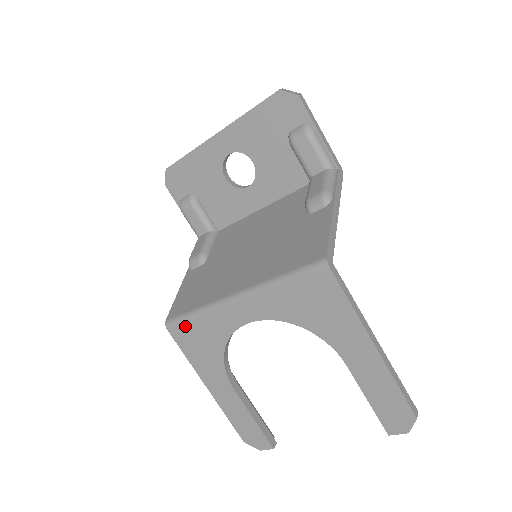
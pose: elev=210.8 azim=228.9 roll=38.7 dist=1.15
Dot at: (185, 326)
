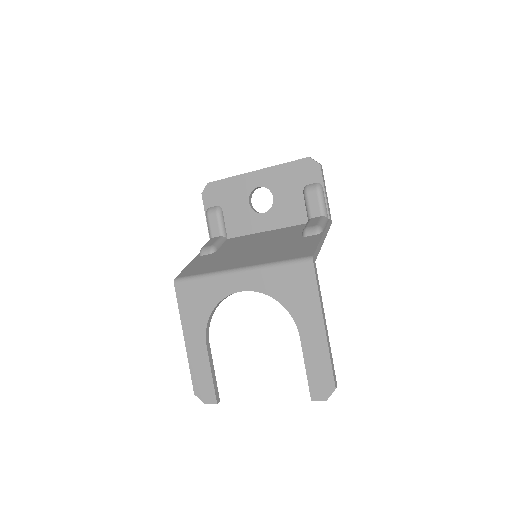
Dot at: (190, 284)
